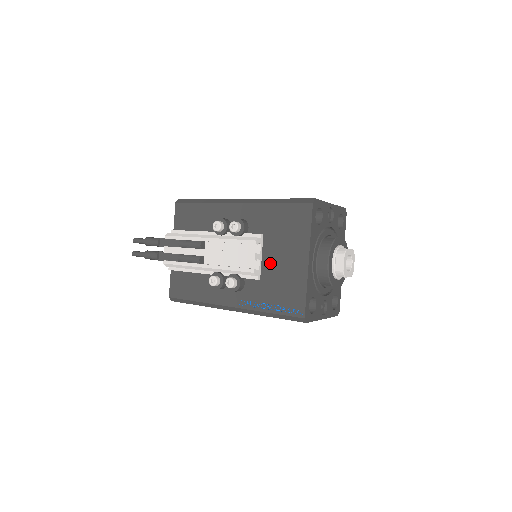
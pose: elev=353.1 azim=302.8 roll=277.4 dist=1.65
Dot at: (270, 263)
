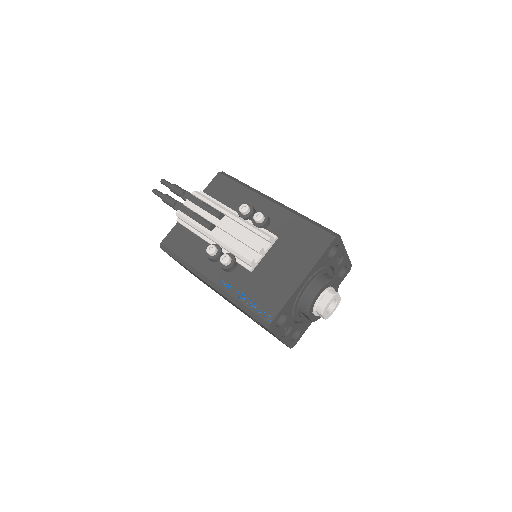
Dot at: (269, 264)
